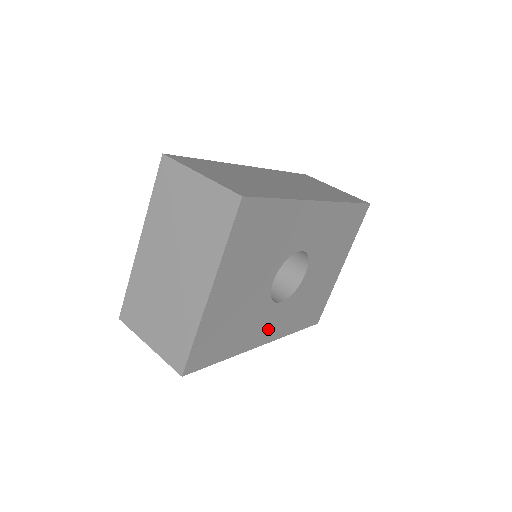
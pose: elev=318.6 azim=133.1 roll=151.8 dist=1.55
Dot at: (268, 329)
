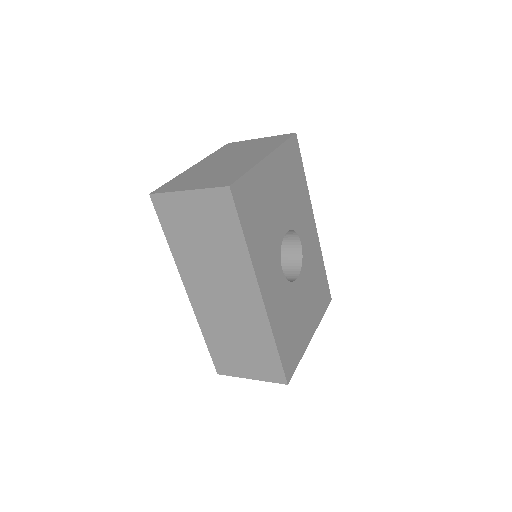
Dot at: (269, 284)
